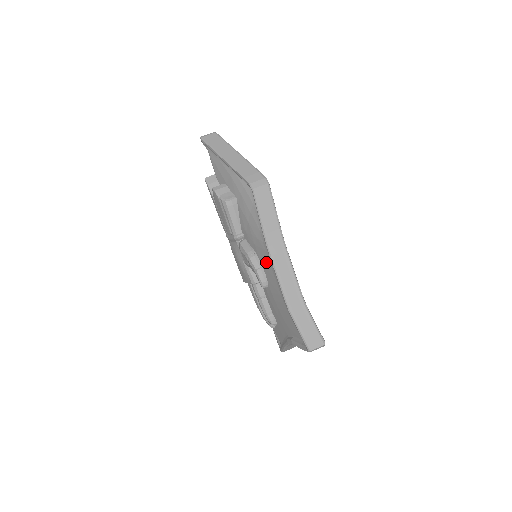
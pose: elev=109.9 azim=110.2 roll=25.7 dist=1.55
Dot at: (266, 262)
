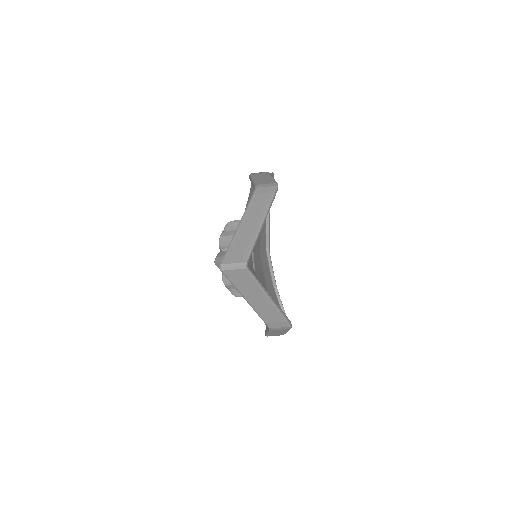
Dot at: occluded
